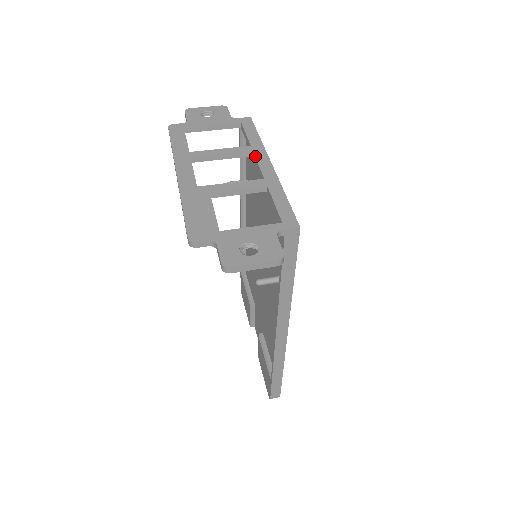
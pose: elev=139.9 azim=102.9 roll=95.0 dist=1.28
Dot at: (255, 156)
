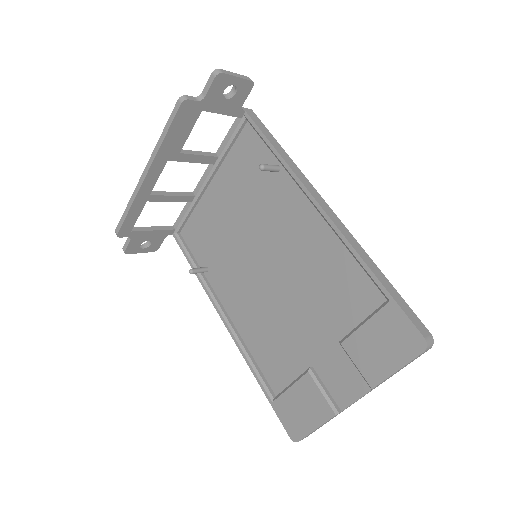
Dot at: occluded
